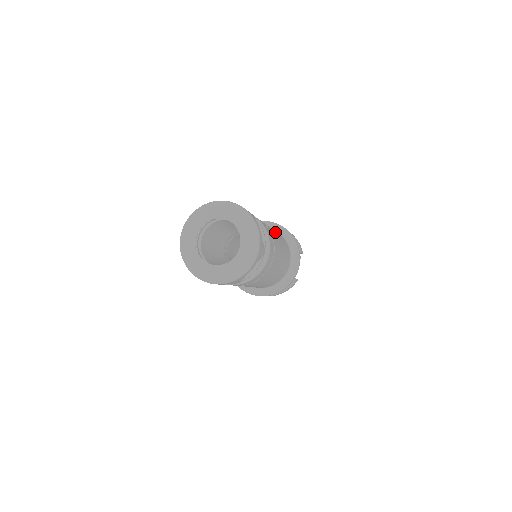
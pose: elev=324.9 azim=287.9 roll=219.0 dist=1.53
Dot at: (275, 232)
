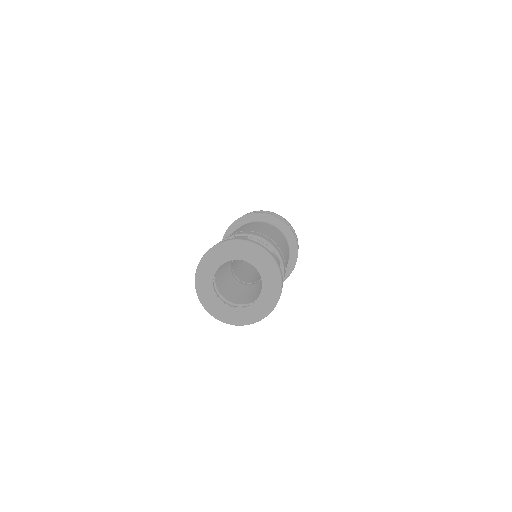
Dot at: (285, 248)
